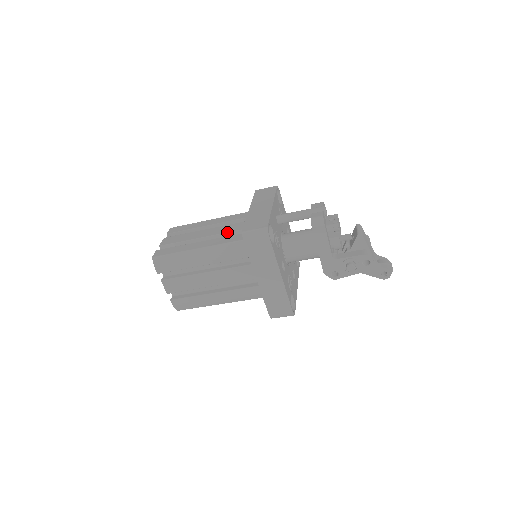
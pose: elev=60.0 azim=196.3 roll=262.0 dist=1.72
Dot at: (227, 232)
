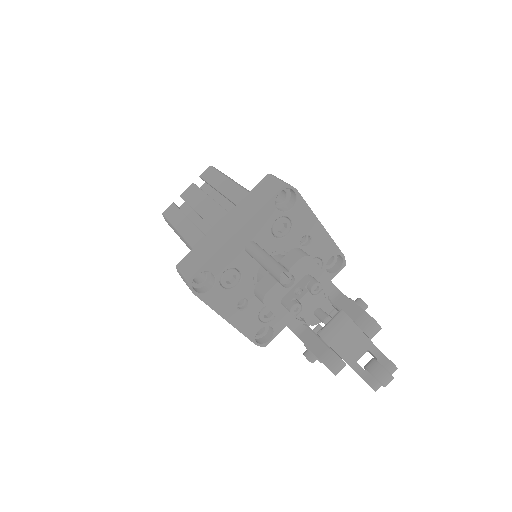
Dot at: (212, 227)
